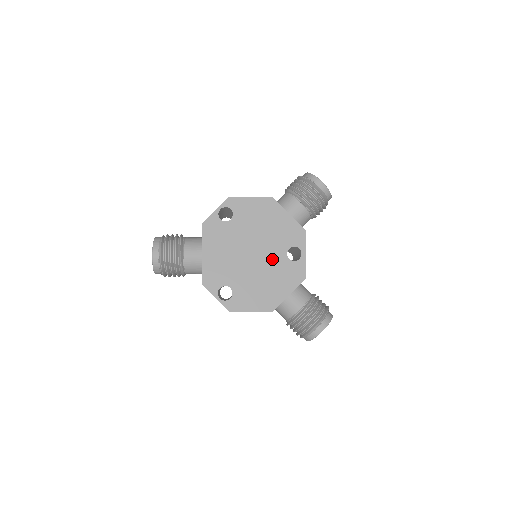
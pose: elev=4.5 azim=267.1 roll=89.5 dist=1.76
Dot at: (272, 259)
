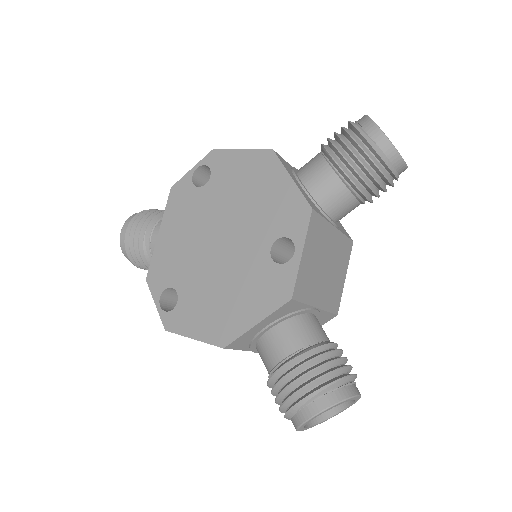
Dot at: (245, 255)
